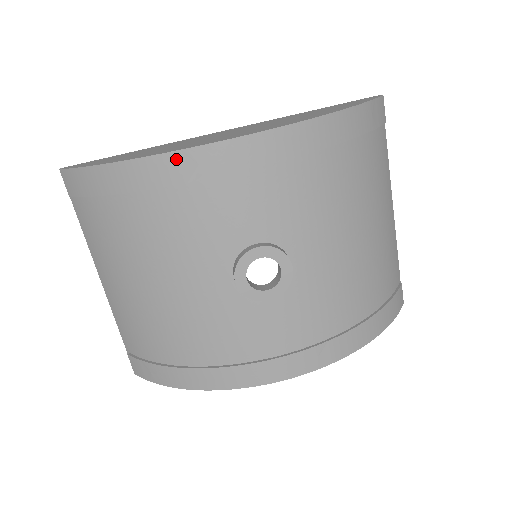
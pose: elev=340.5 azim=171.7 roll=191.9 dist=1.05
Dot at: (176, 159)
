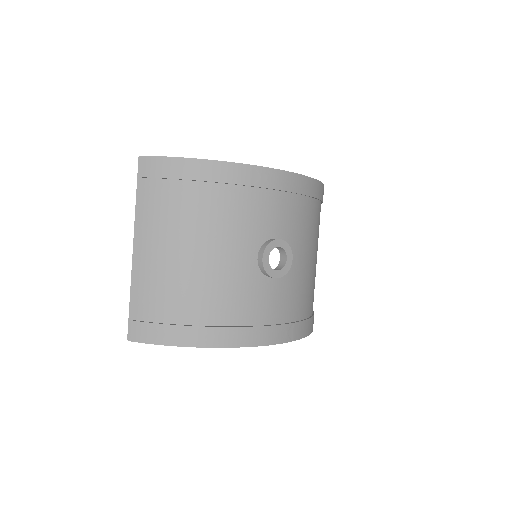
Dot at: (249, 170)
